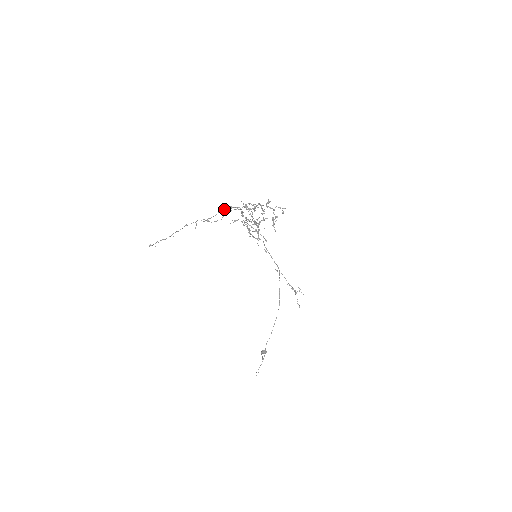
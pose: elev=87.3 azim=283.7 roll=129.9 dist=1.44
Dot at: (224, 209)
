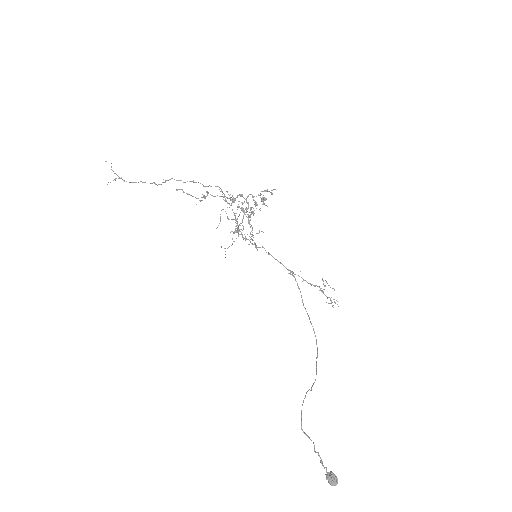
Dot at: occluded
